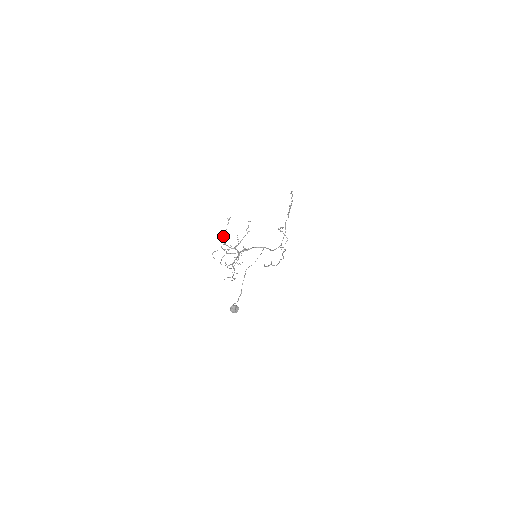
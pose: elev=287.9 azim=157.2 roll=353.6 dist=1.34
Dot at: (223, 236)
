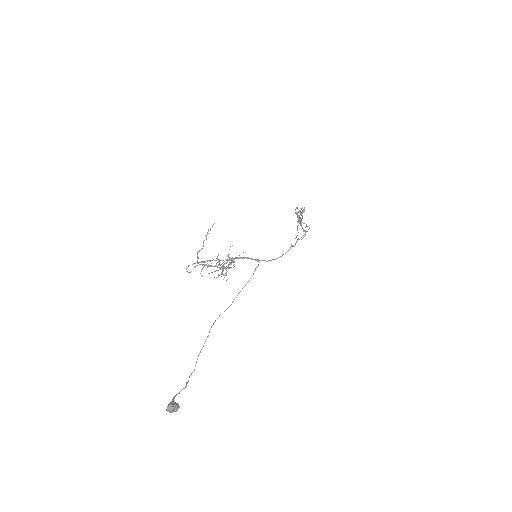
Dot at: occluded
